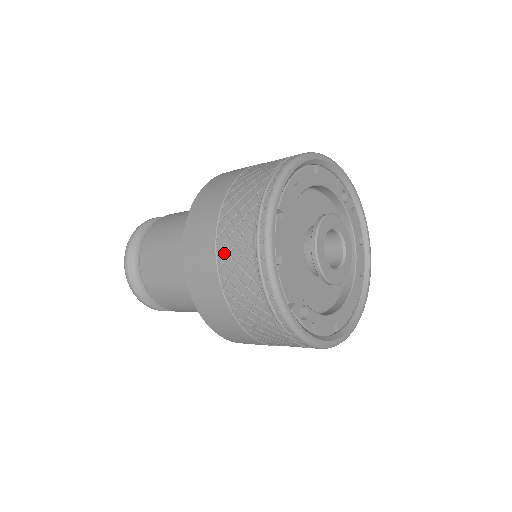
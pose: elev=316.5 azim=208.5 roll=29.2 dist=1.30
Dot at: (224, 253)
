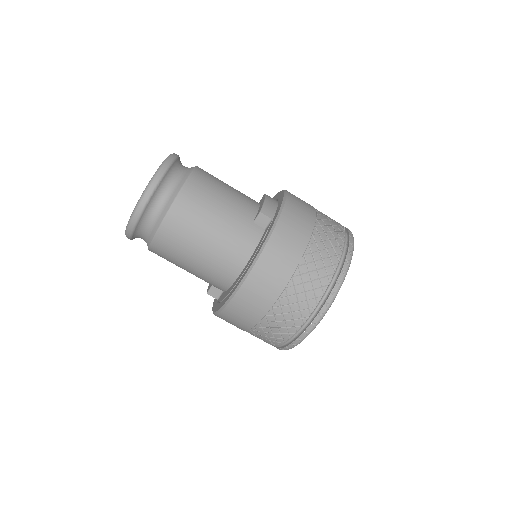
Dot at: (306, 268)
